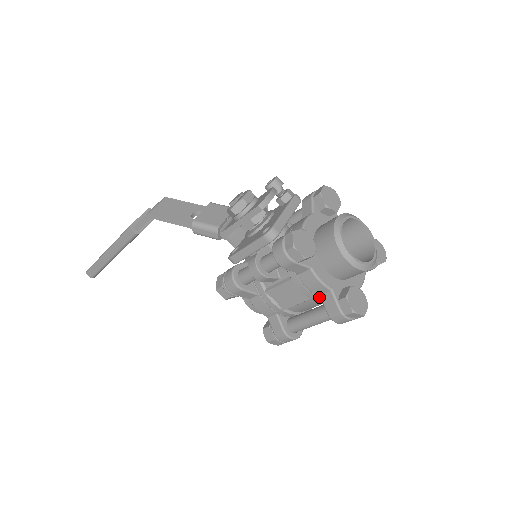
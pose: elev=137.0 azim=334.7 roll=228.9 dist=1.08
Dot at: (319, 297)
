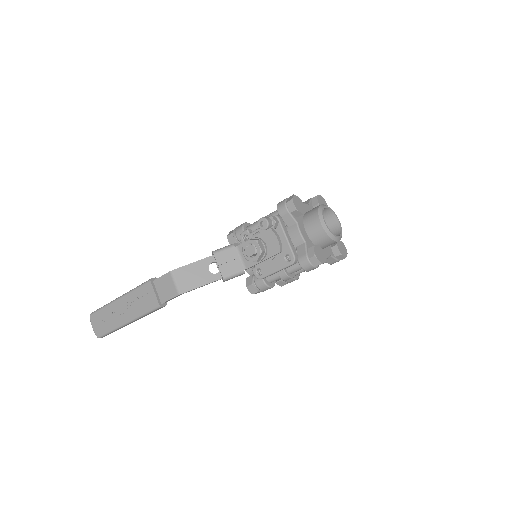
Dot at: occluded
